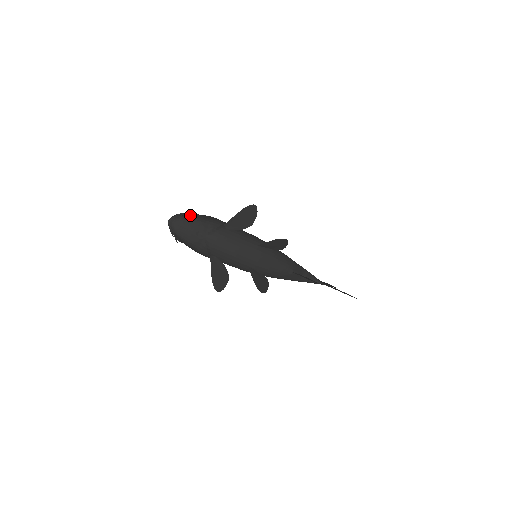
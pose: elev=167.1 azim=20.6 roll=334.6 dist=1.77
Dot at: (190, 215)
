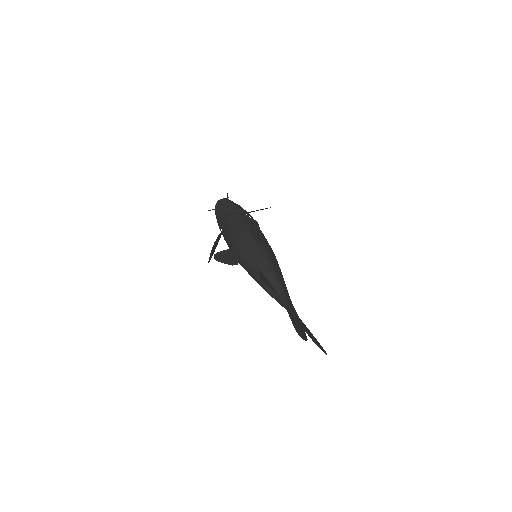
Dot at: (232, 201)
